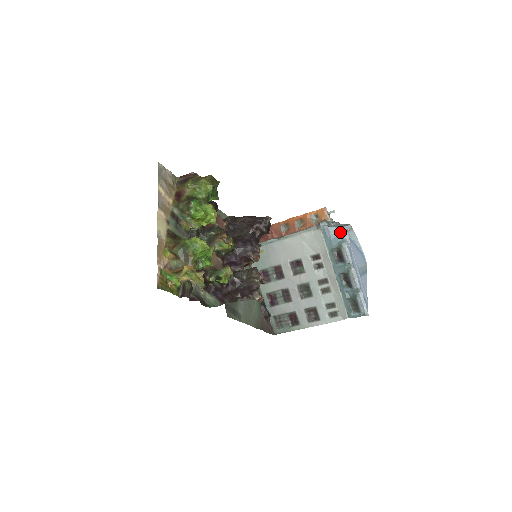
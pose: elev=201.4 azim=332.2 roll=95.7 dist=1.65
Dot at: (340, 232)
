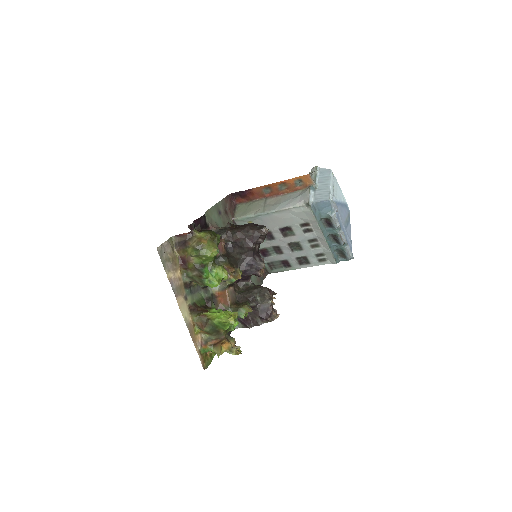
Dot at: (328, 204)
